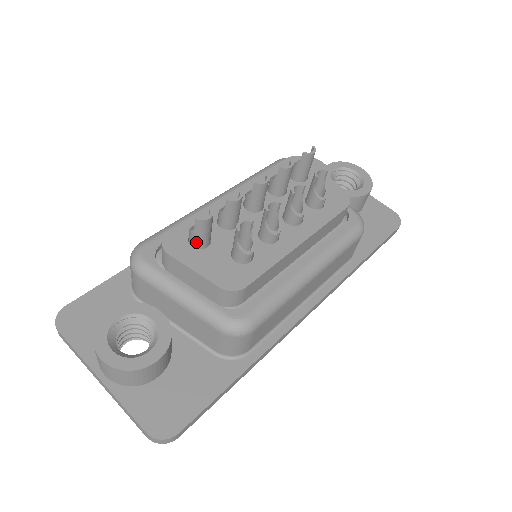
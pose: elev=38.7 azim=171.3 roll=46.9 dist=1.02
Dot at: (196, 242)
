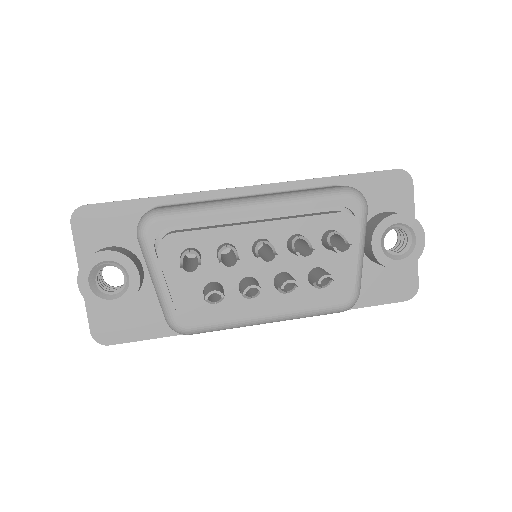
Dot at: occluded
